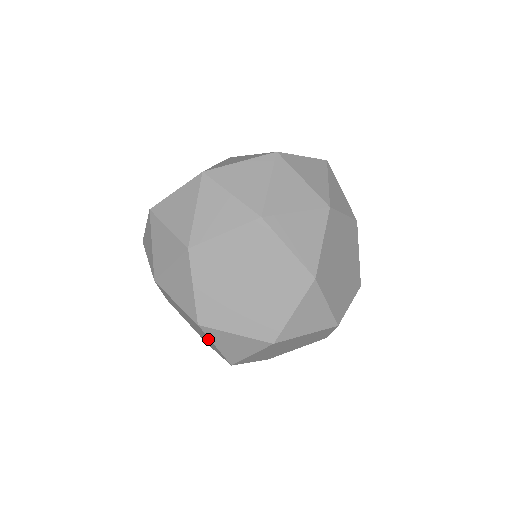
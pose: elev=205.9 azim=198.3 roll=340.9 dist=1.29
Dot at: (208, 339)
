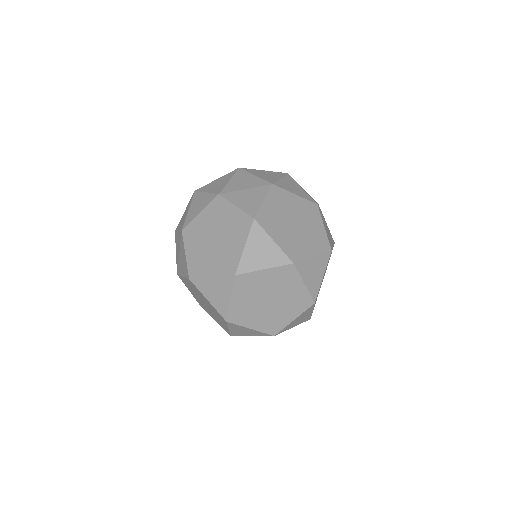
Dot at: (237, 243)
